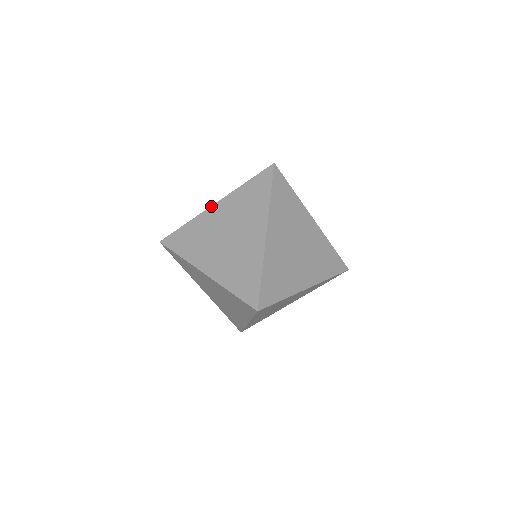
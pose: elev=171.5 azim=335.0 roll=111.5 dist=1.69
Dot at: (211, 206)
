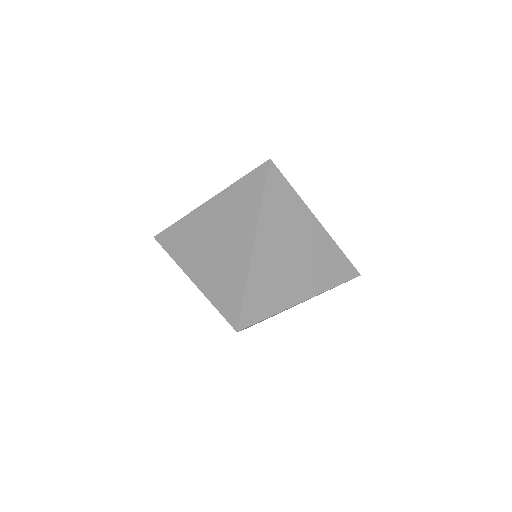
Dot at: (204, 203)
